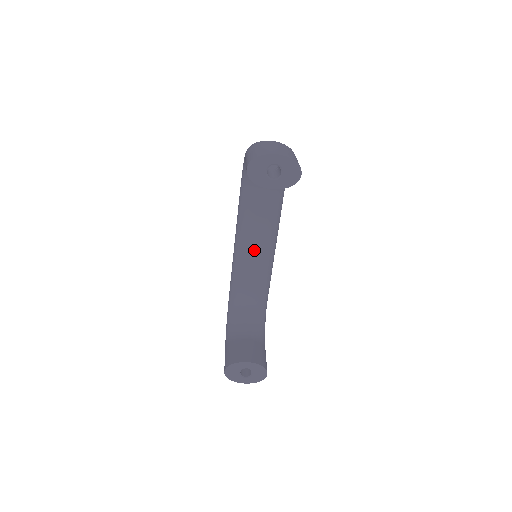
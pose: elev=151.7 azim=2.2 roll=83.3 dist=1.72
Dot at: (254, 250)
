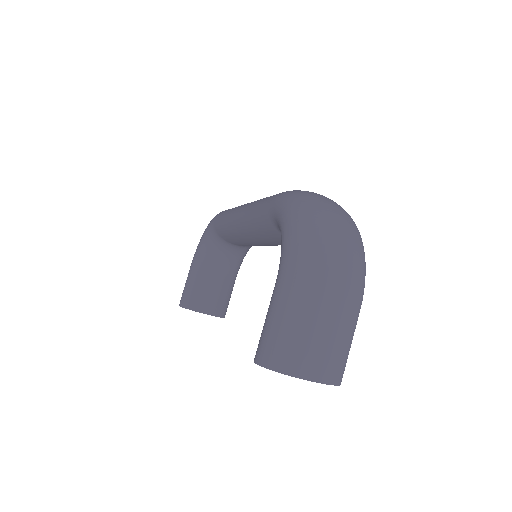
Dot at: (258, 242)
